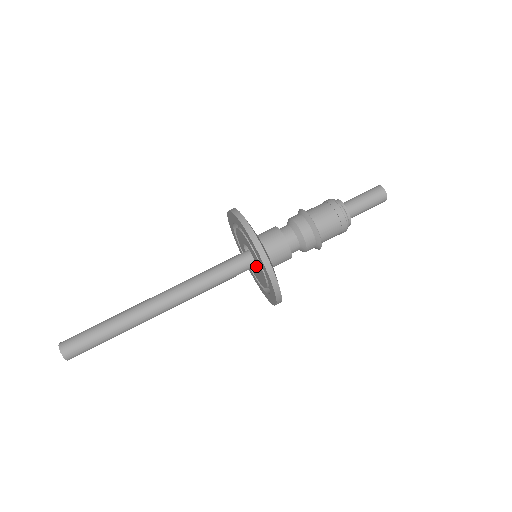
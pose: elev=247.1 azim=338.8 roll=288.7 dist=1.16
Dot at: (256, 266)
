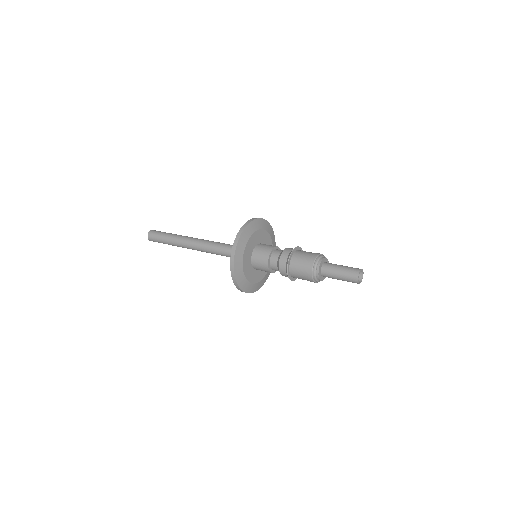
Dot at: occluded
